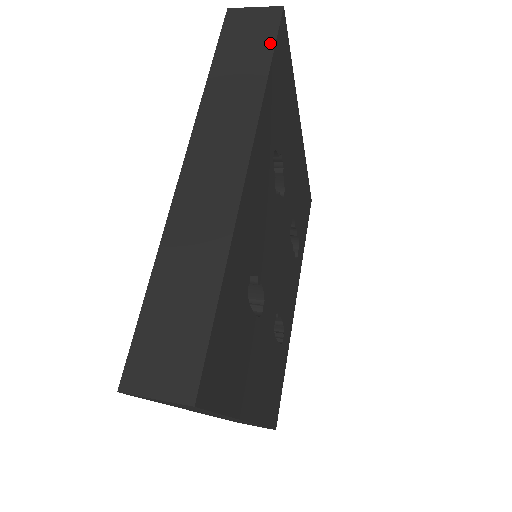
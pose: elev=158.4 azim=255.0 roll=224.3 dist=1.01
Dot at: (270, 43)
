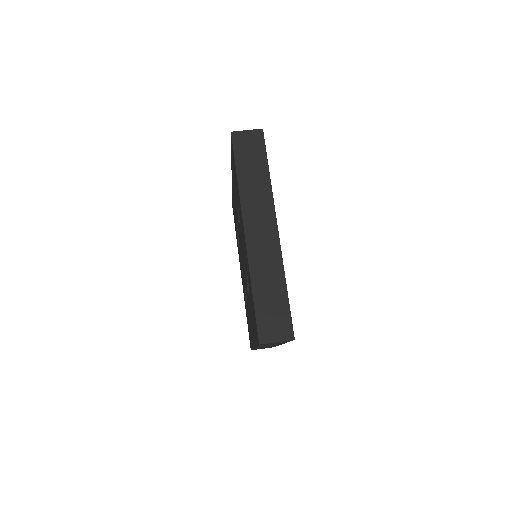
Dot at: (264, 154)
